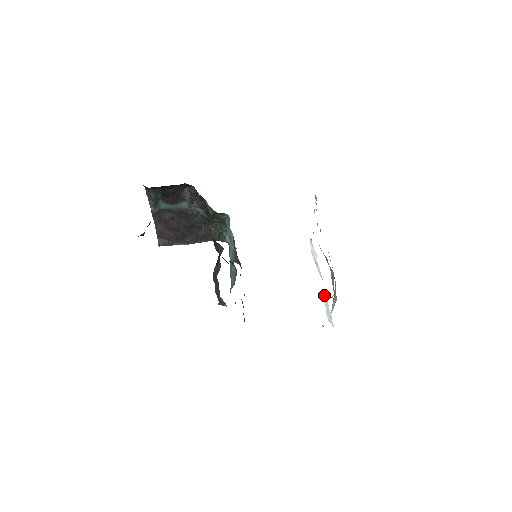
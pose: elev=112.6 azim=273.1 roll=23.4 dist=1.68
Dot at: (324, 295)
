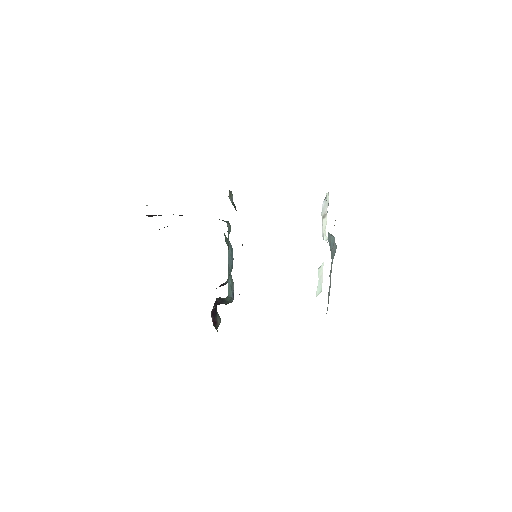
Dot at: occluded
